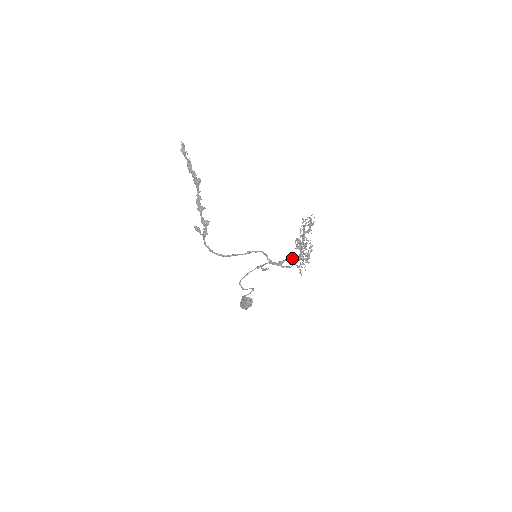
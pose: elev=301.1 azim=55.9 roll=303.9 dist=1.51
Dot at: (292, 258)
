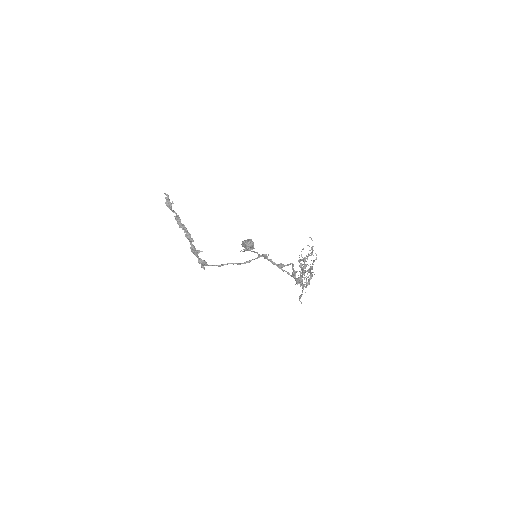
Dot at: (292, 266)
